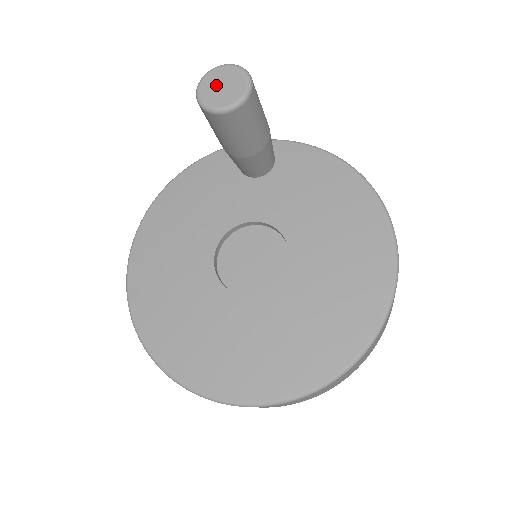
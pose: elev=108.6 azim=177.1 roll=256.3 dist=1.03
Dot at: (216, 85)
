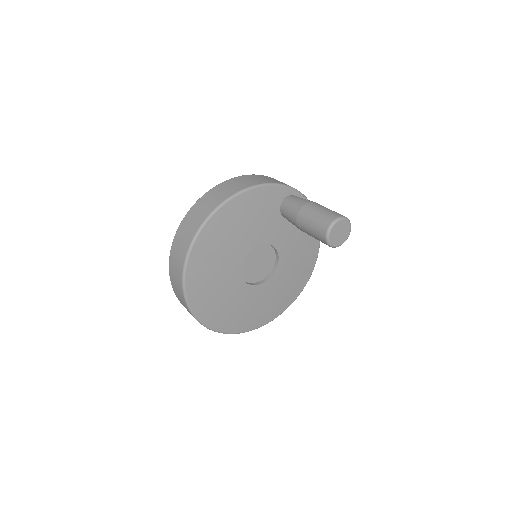
Dot at: (338, 231)
